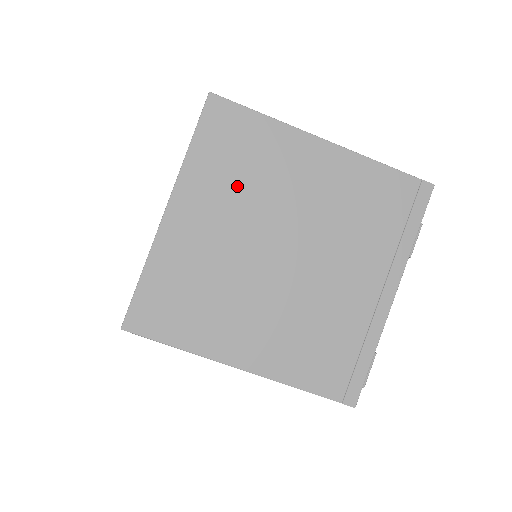
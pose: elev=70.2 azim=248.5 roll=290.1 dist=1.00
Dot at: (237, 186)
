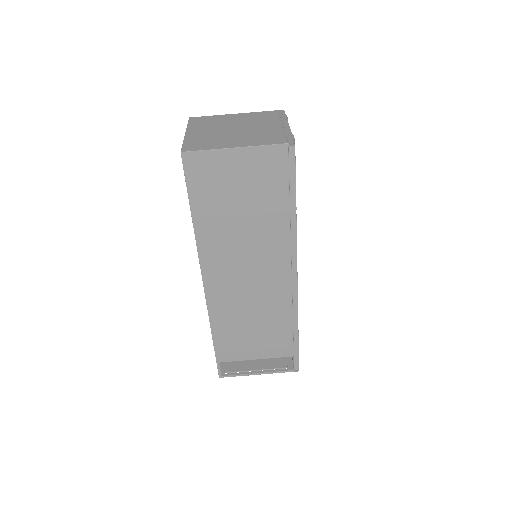
Dot at: (210, 125)
